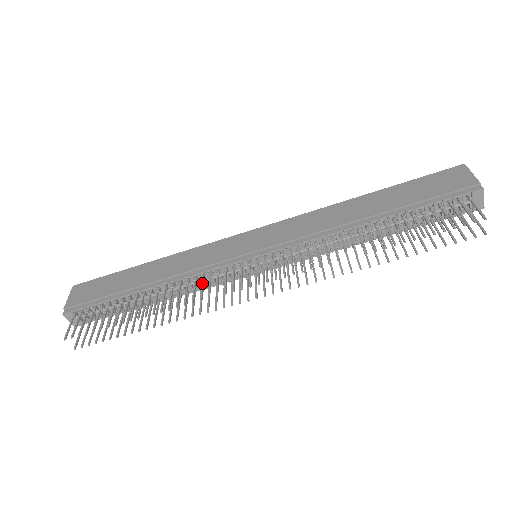
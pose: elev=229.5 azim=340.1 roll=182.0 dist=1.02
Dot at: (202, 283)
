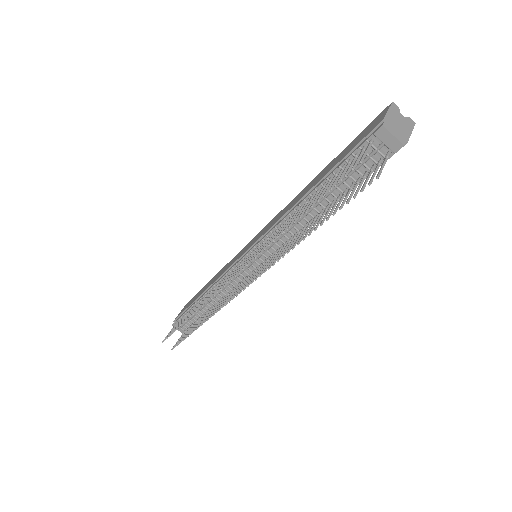
Dot at: (217, 287)
